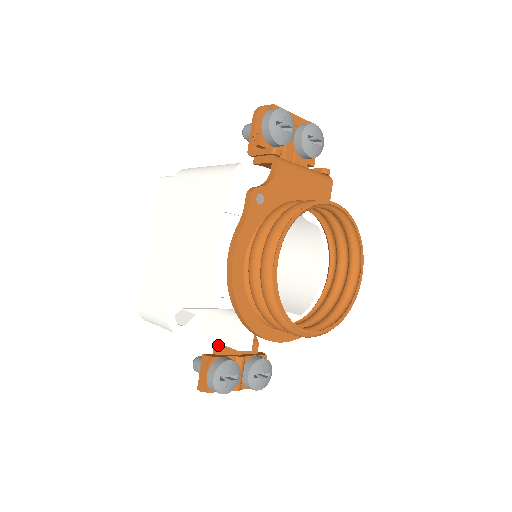
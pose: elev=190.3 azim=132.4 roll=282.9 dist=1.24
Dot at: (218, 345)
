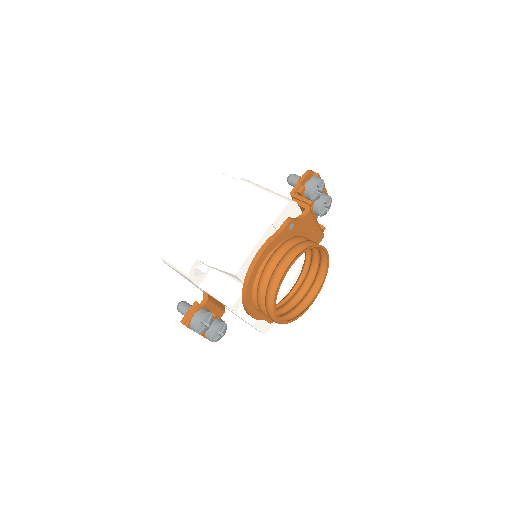
Dot at: (207, 300)
